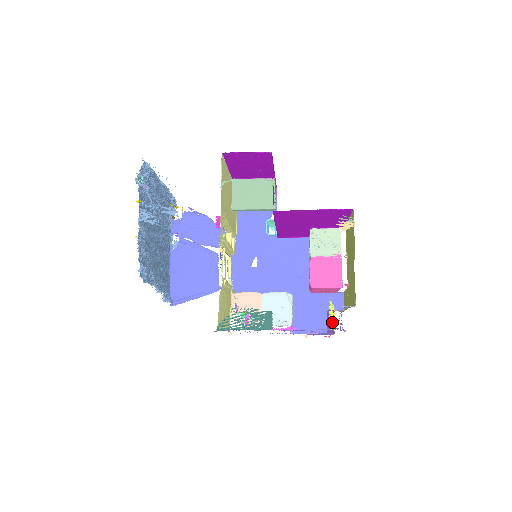
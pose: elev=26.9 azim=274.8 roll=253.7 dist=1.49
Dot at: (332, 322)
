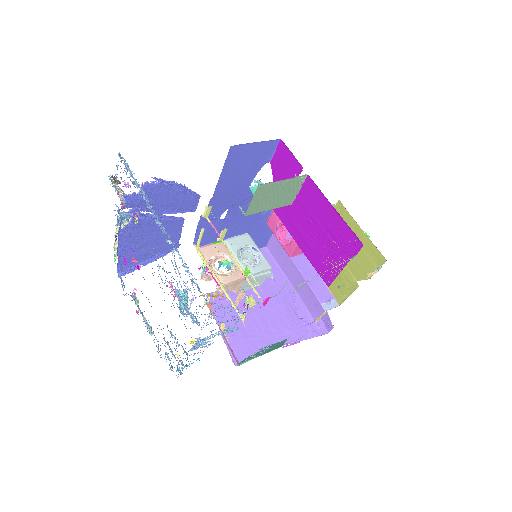
Dot at: occluded
